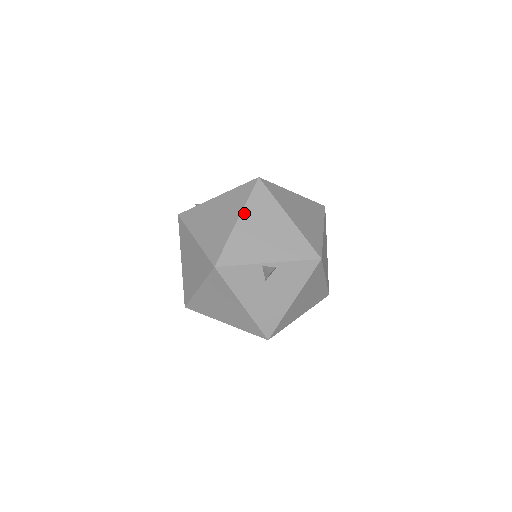
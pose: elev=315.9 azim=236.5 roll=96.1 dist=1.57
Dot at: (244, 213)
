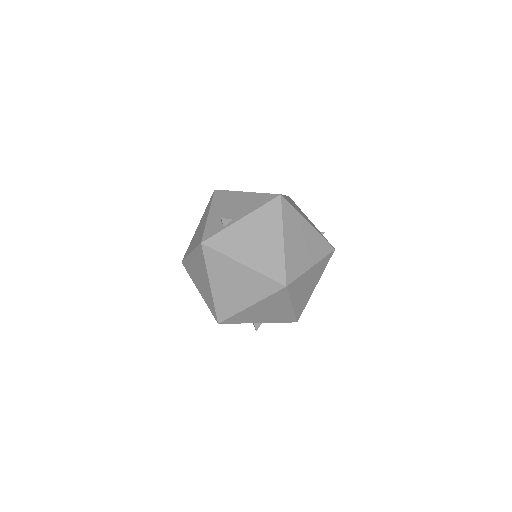
Dot at: (259, 303)
